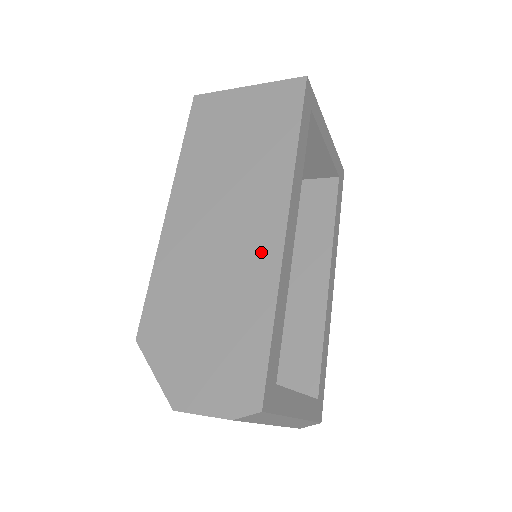
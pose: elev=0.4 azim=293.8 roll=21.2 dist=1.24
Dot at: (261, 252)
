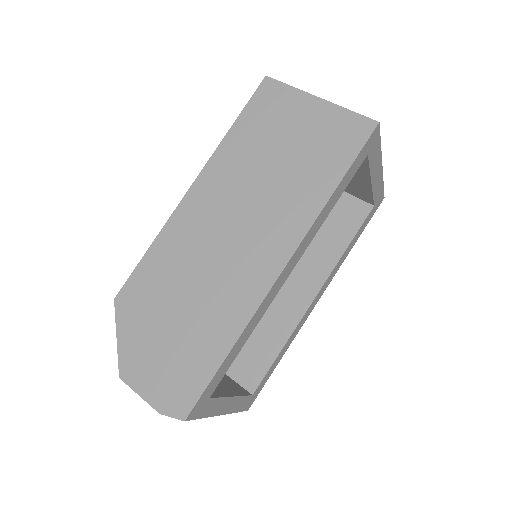
Dot at: (248, 284)
